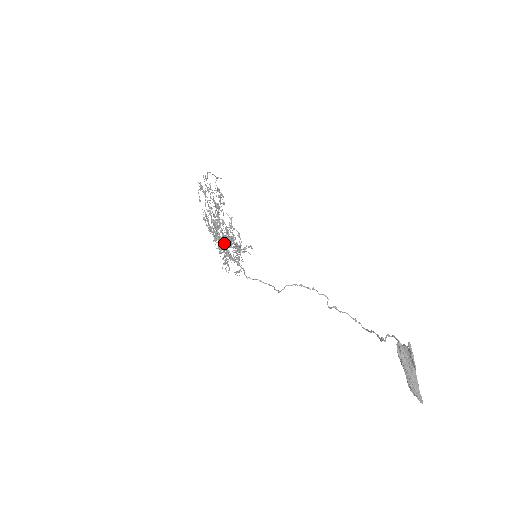
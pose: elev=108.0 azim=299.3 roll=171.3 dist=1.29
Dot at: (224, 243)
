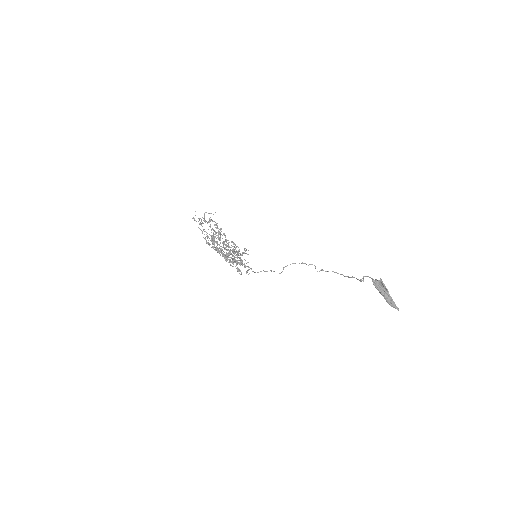
Dot at: (227, 254)
